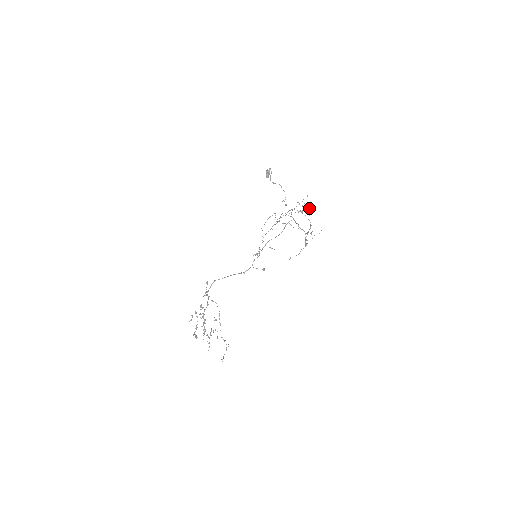
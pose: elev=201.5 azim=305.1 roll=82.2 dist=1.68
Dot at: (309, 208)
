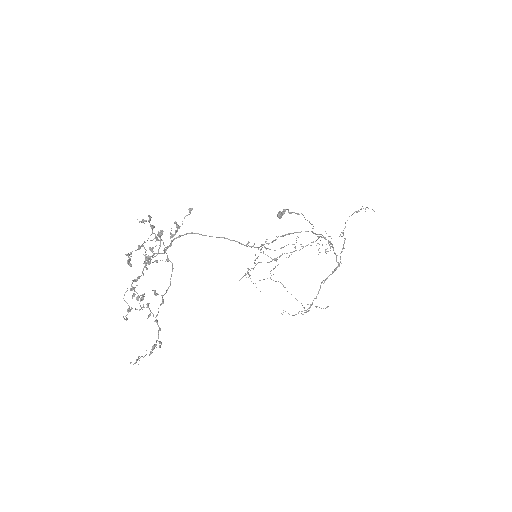
Dot at: (344, 241)
